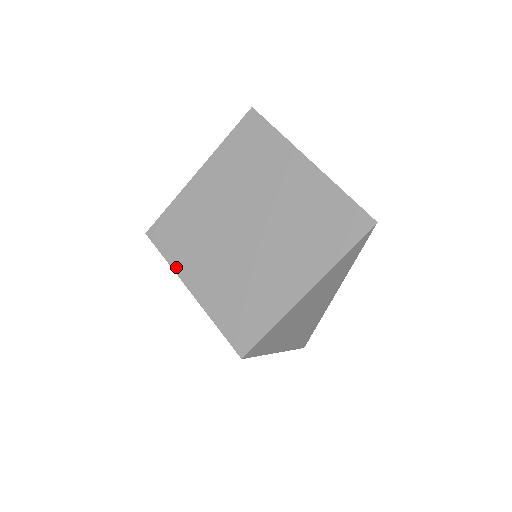
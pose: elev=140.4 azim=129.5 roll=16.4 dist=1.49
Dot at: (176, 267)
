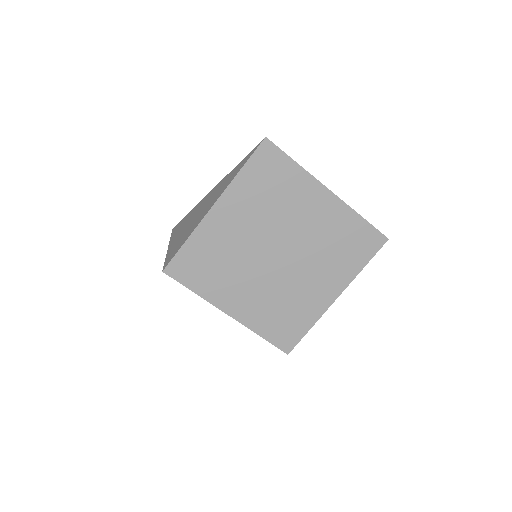
Dot at: (208, 297)
